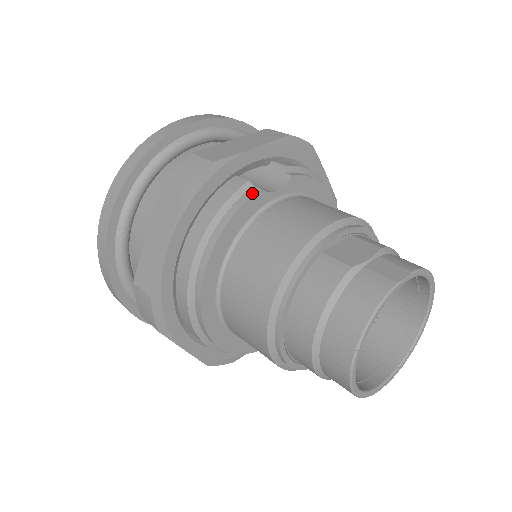
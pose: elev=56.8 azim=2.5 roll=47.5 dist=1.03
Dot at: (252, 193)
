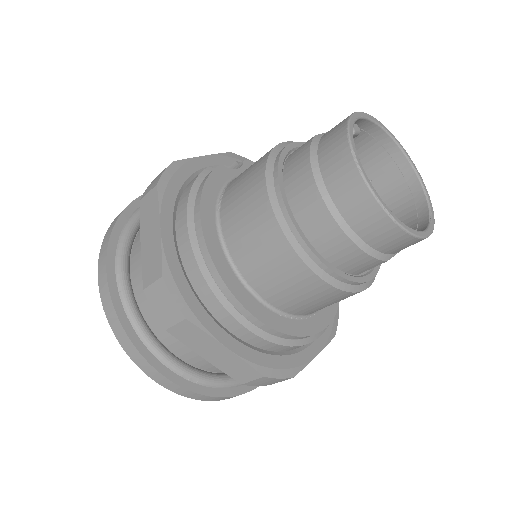
Dot at: (215, 168)
